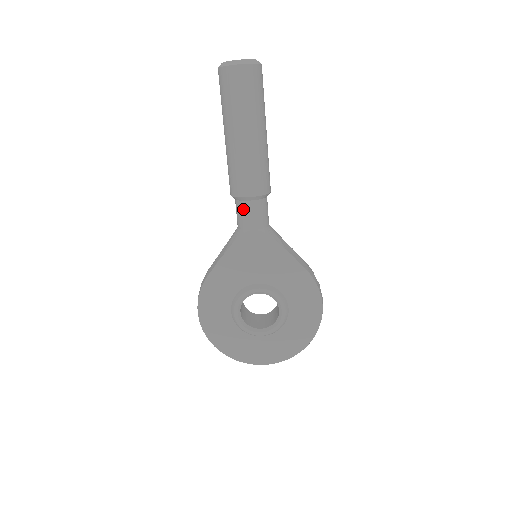
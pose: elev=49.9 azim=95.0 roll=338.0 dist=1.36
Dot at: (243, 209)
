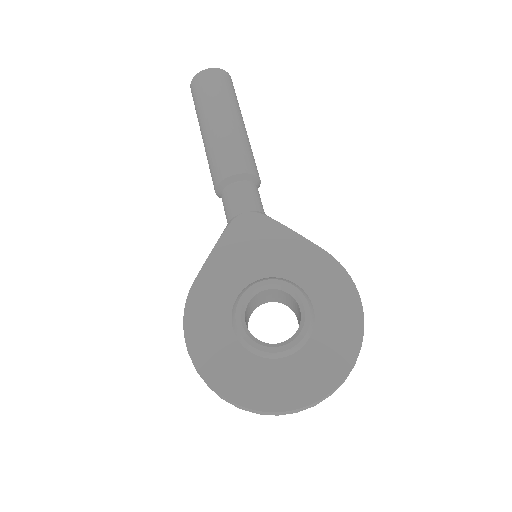
Dot at: (231, 193)
